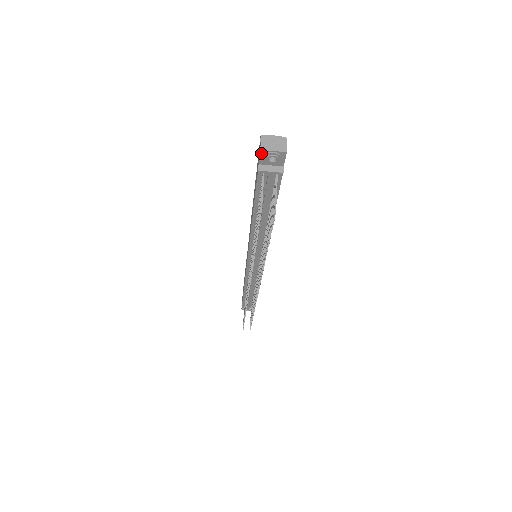
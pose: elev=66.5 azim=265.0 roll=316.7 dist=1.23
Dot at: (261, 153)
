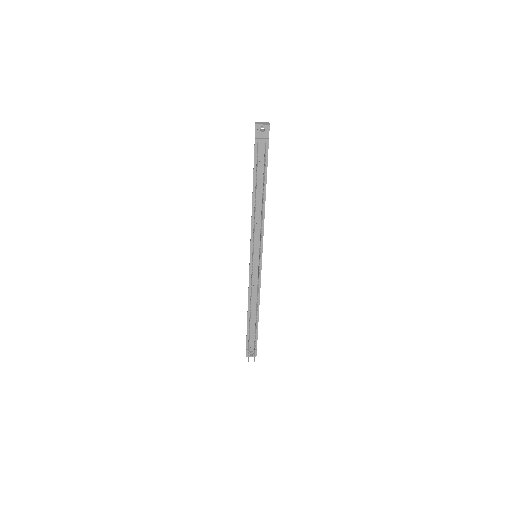
Dot at: (256, 127)
